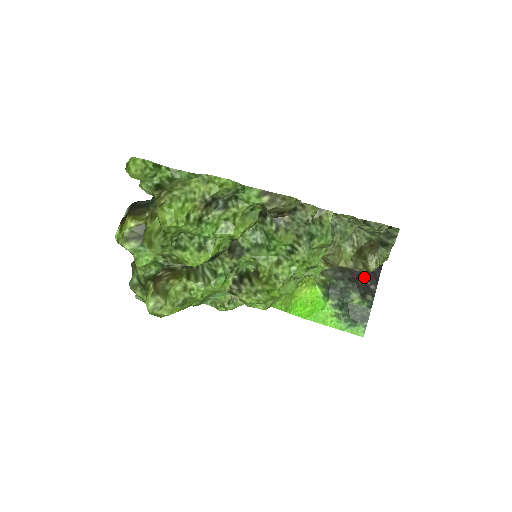
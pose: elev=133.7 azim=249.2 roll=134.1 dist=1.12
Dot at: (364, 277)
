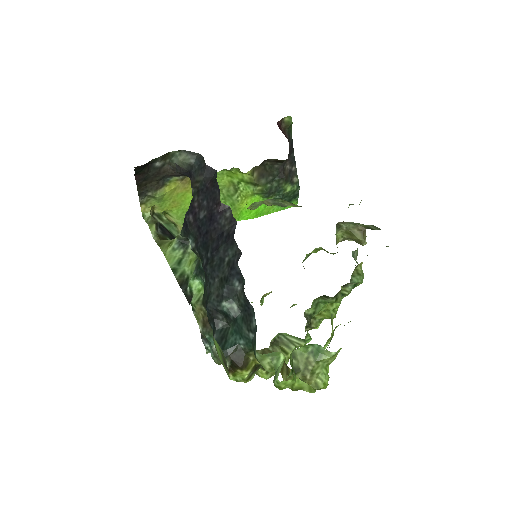
Dot at: (287, 166)
